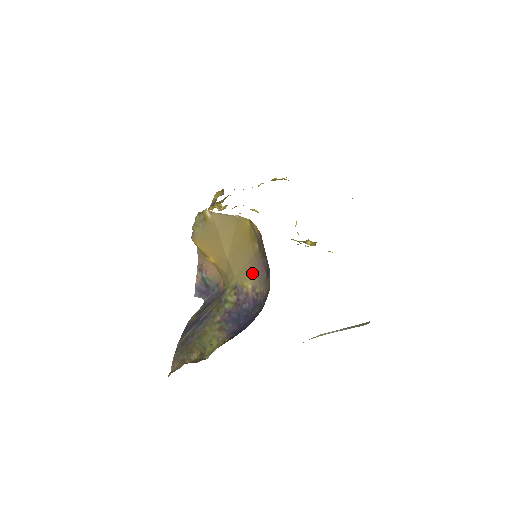
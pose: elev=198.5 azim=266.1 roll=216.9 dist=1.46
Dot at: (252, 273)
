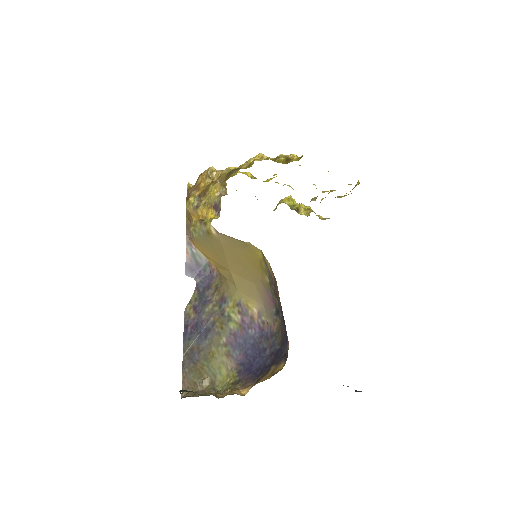
Dot at: (258, 298)
